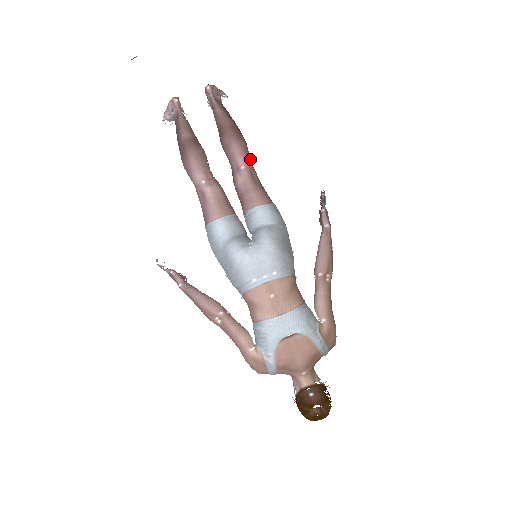
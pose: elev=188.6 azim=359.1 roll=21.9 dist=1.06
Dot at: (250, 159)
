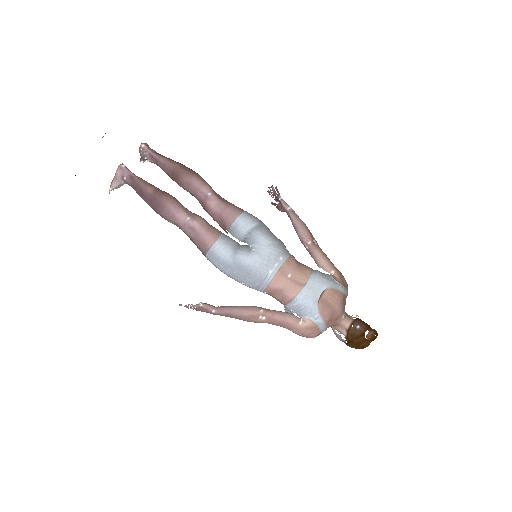
Dot at: (209, 186)
